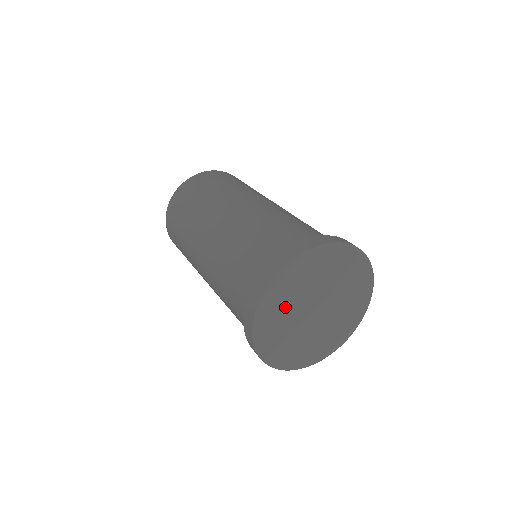
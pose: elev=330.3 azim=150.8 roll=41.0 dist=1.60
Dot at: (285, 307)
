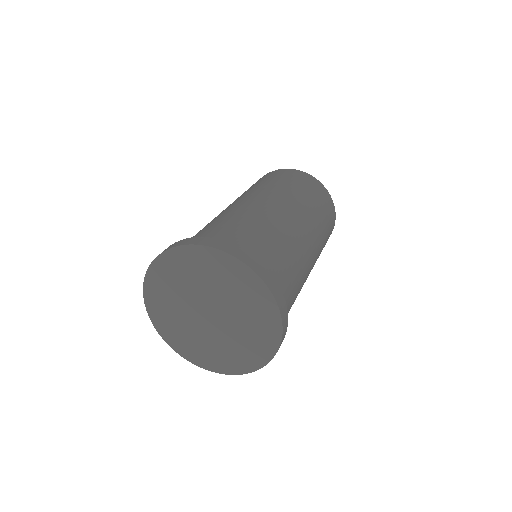
Dot at: (172, 304)
